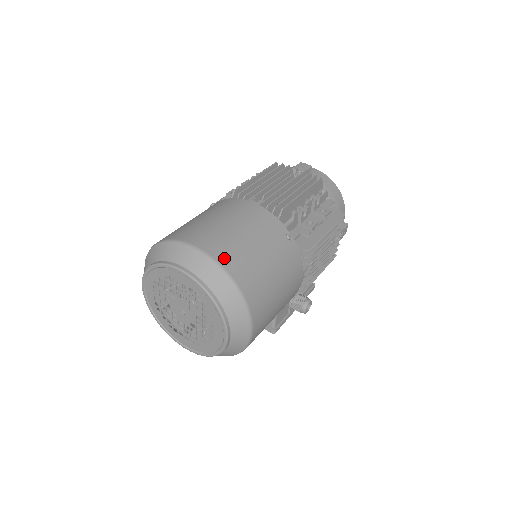
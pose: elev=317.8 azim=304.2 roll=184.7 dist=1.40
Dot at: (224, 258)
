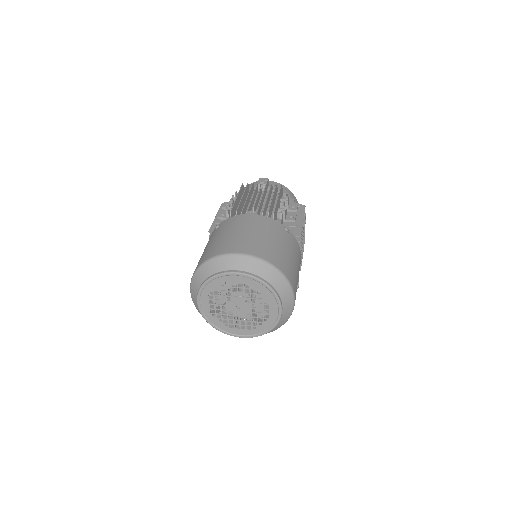
Dot at: (262, 254)
